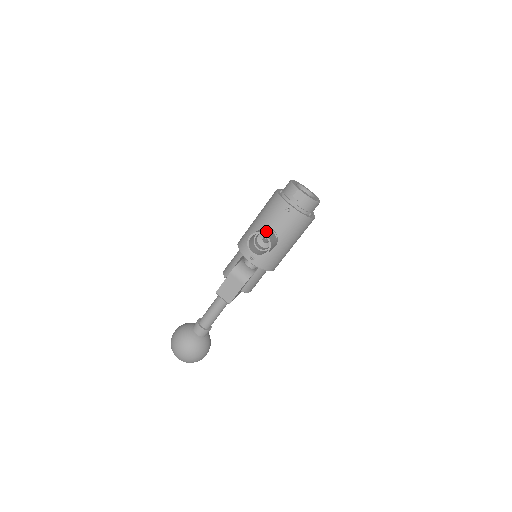
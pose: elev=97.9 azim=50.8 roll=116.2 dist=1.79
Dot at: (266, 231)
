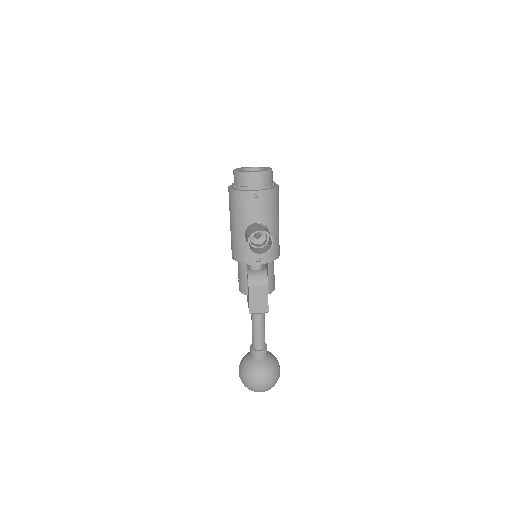
Dot at: (255, 228)
